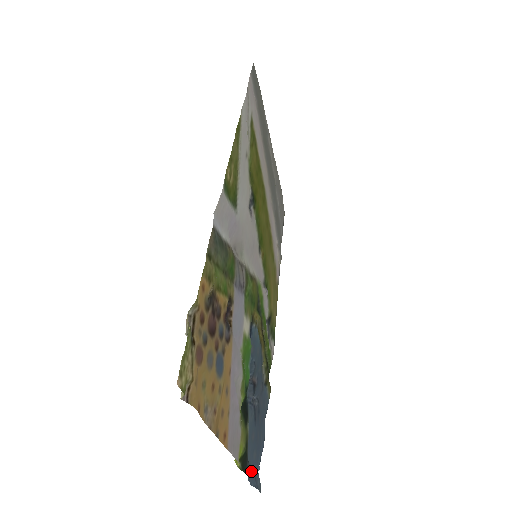
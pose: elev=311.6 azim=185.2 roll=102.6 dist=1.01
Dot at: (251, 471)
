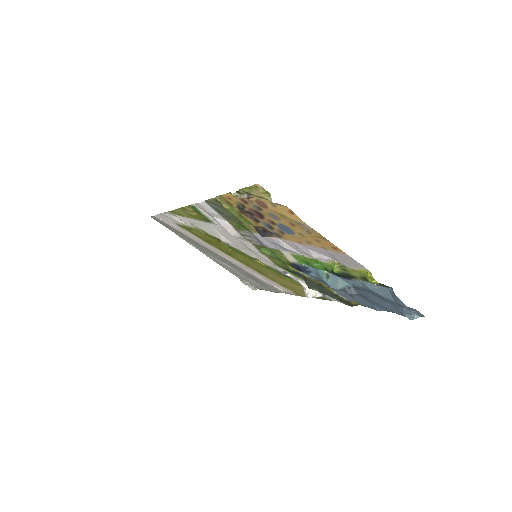
Dot at: (396, 302)
